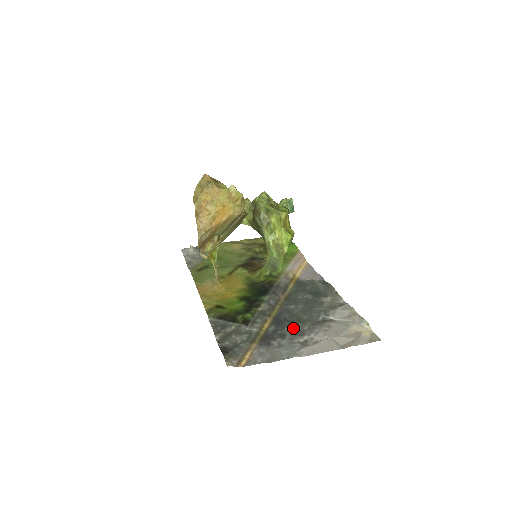
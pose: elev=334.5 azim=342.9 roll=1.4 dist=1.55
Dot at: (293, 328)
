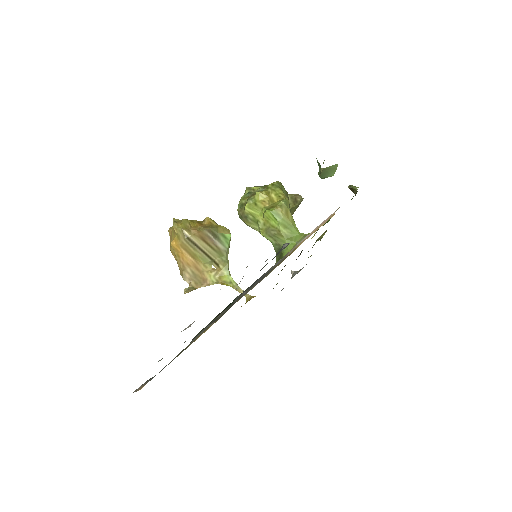
Dot at: occluded
